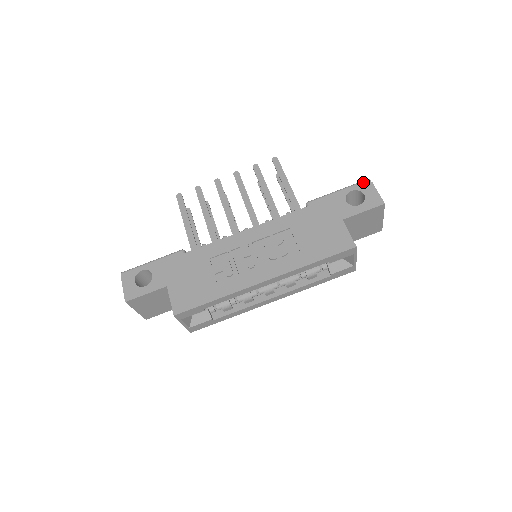
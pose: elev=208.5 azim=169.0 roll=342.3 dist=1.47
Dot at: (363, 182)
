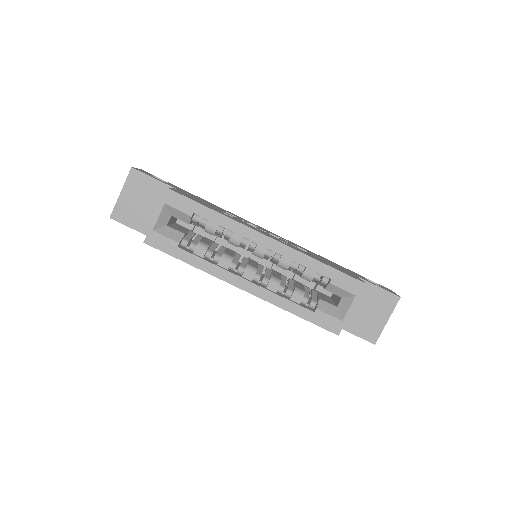
Dot at: occluded
